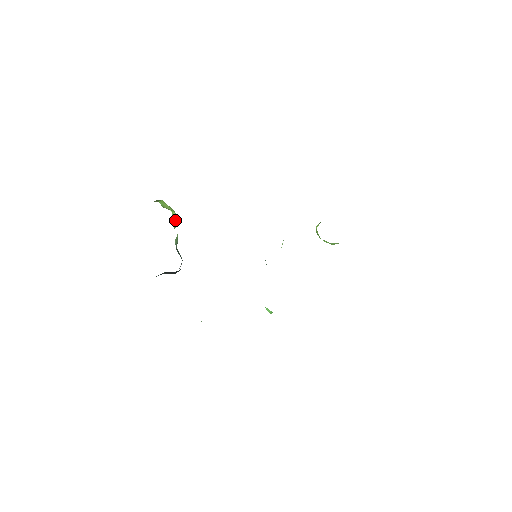
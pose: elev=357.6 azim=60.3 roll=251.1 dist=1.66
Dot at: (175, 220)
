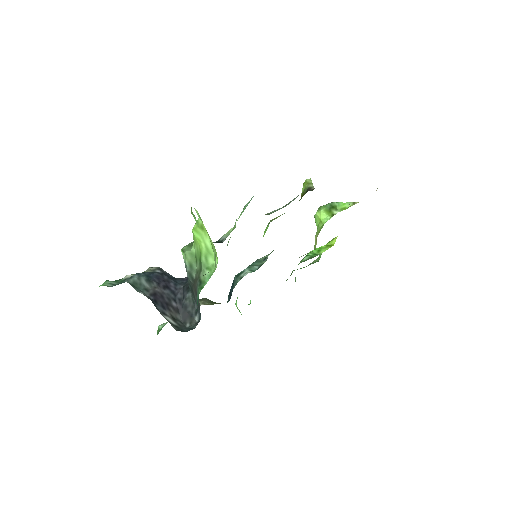
Dot at: (208, 253)
